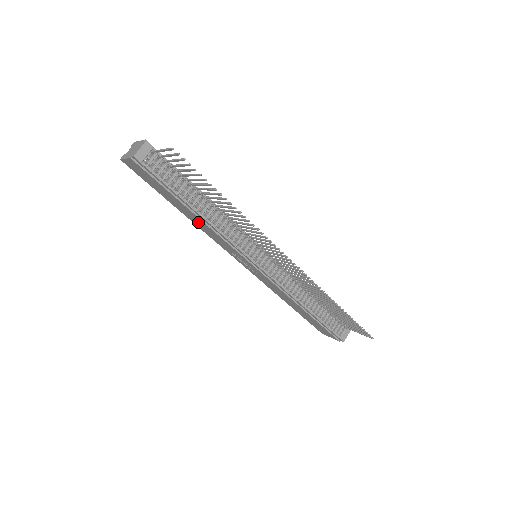
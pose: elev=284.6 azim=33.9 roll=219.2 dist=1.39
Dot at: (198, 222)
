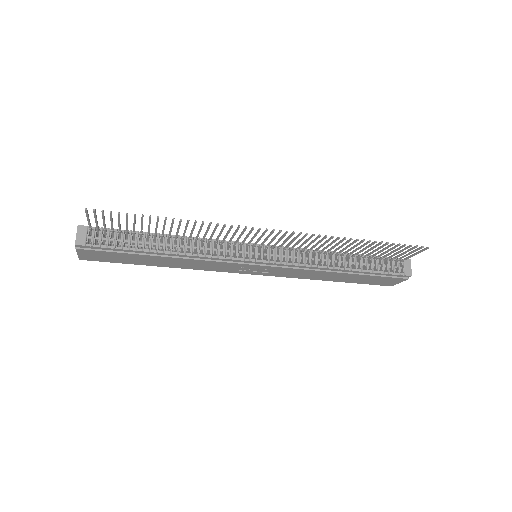
Dot at: (180, 263)
